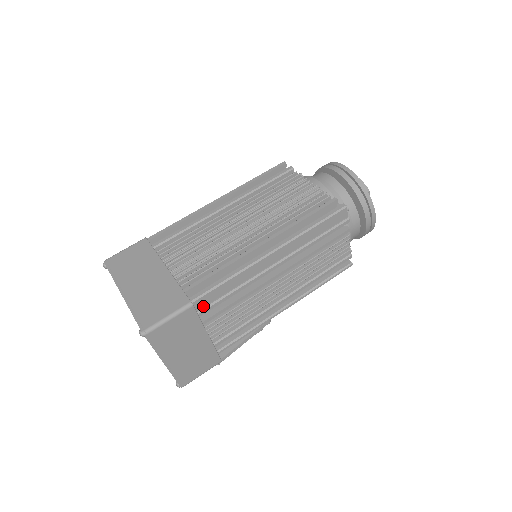
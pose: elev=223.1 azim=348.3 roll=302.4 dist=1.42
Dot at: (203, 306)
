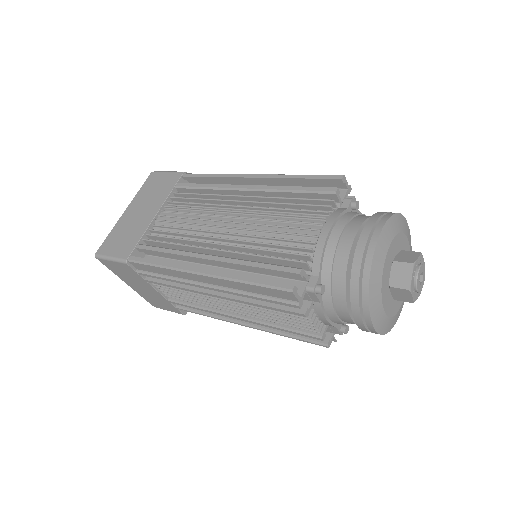
Dot at: (142, 269)
